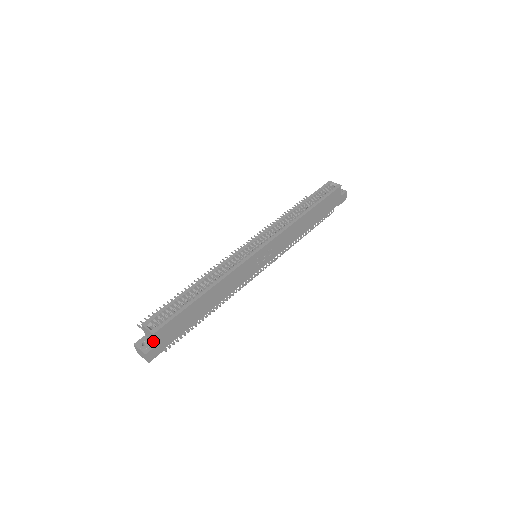
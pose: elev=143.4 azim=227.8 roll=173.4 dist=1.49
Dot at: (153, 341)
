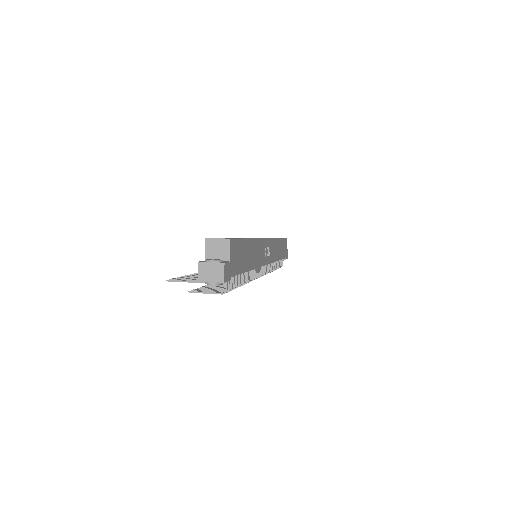
Dot at: occluded
